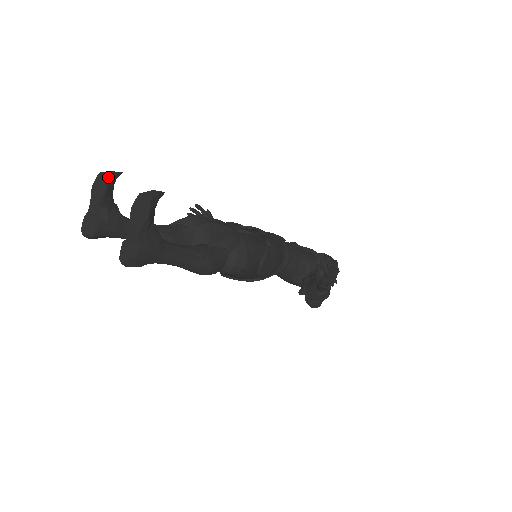
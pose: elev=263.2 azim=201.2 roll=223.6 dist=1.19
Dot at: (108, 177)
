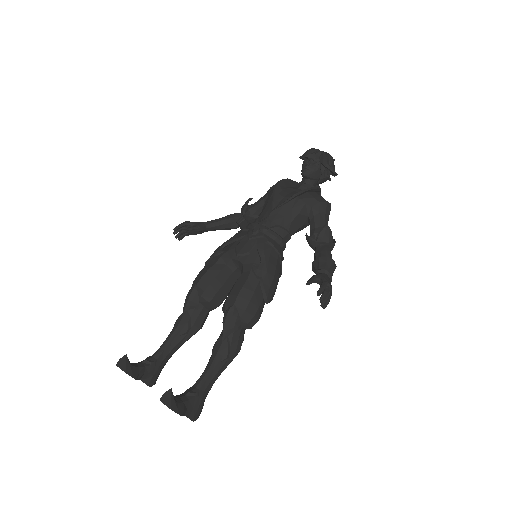
Dot at: occluded
